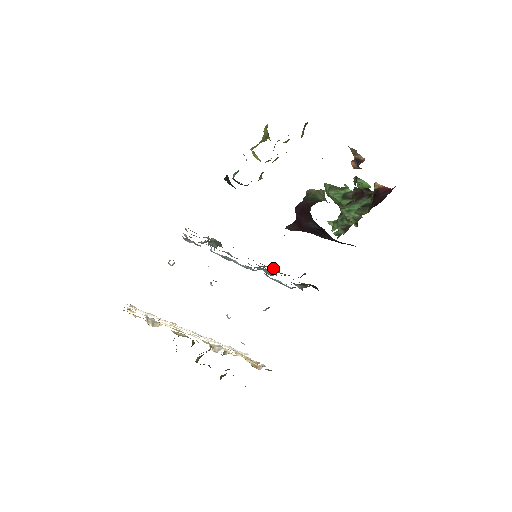
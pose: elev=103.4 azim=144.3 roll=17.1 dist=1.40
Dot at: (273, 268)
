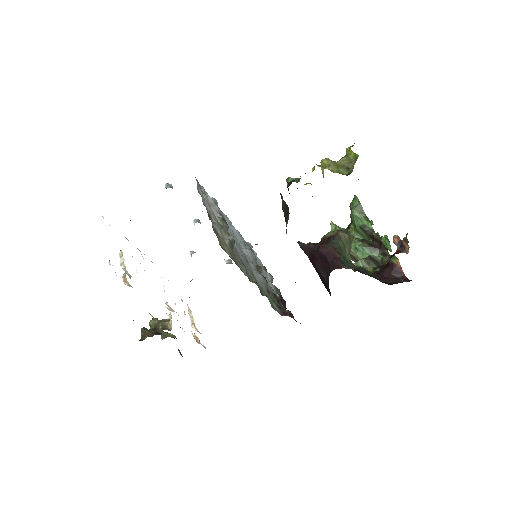
Dot at: (265, 284)
